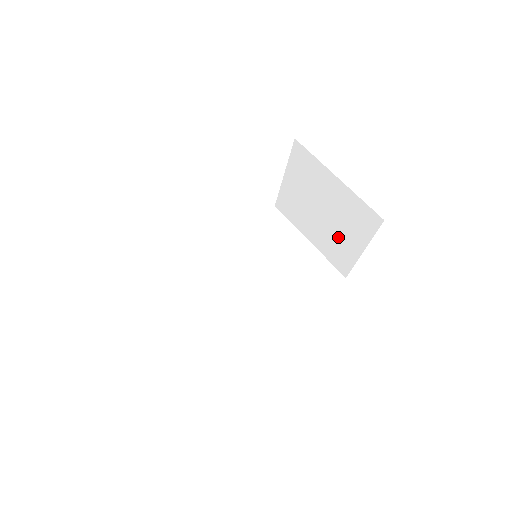
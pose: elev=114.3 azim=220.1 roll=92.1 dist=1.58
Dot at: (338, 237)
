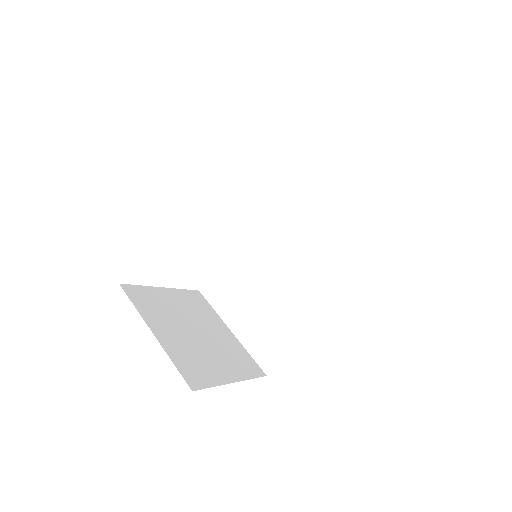
Dot at: occluded
